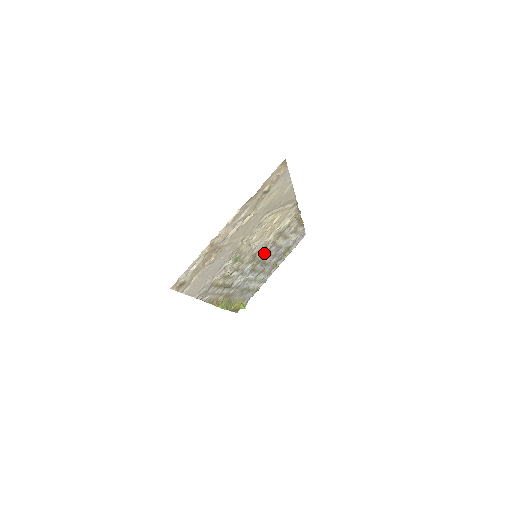
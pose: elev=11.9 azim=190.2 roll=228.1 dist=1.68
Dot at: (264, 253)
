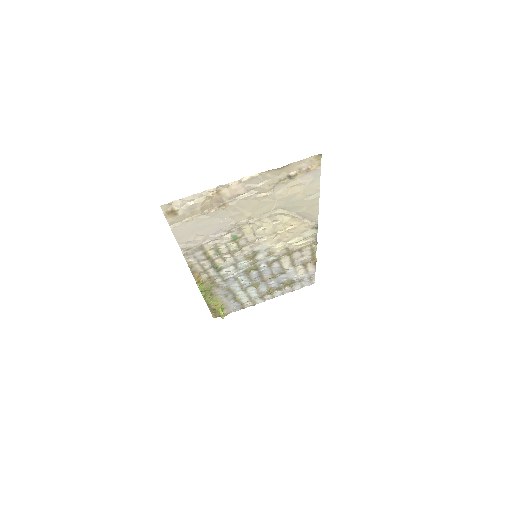
Dot at: (265, 262)
